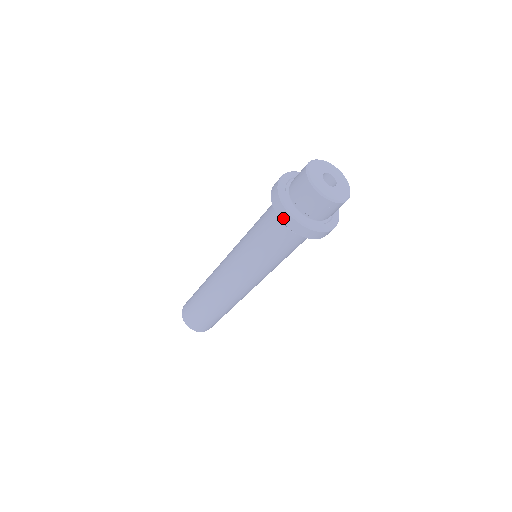
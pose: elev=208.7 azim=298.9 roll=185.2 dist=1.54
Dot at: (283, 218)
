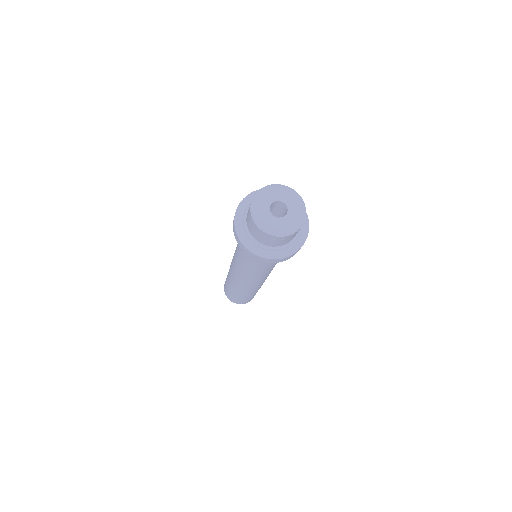
Dot at: (243, 250)
